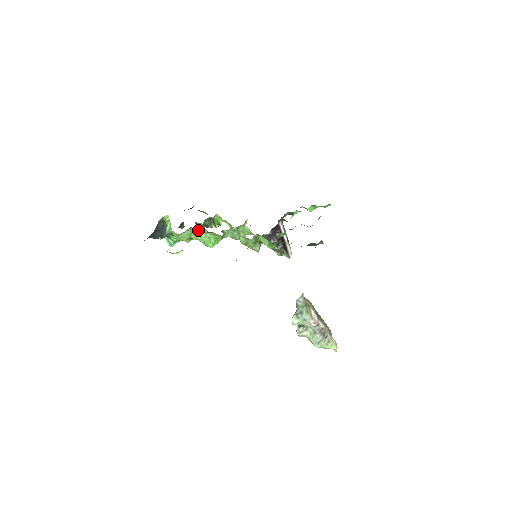
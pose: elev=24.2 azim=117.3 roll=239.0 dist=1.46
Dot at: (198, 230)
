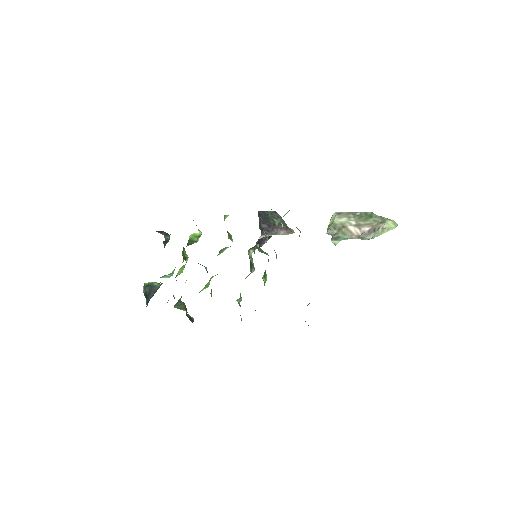
Dot at: occluded
